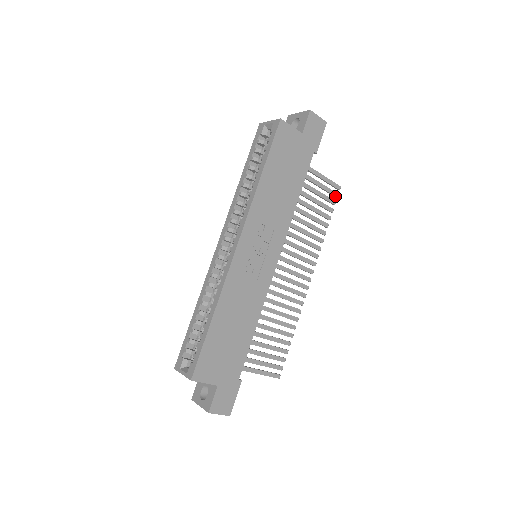
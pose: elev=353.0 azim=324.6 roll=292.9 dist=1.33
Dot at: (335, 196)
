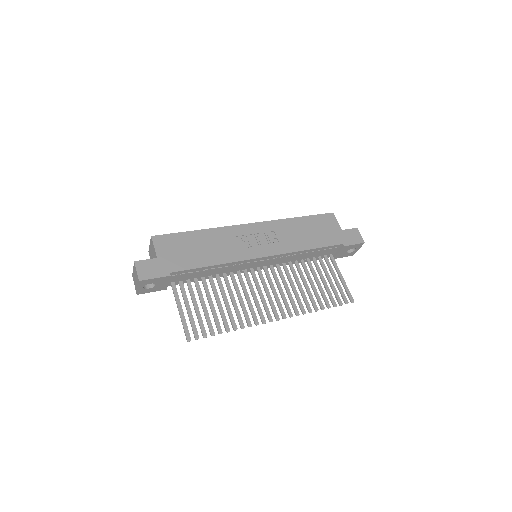
Dot at: (345, 301)
